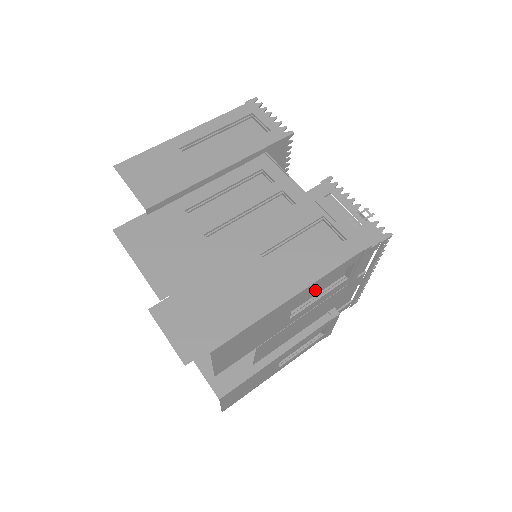
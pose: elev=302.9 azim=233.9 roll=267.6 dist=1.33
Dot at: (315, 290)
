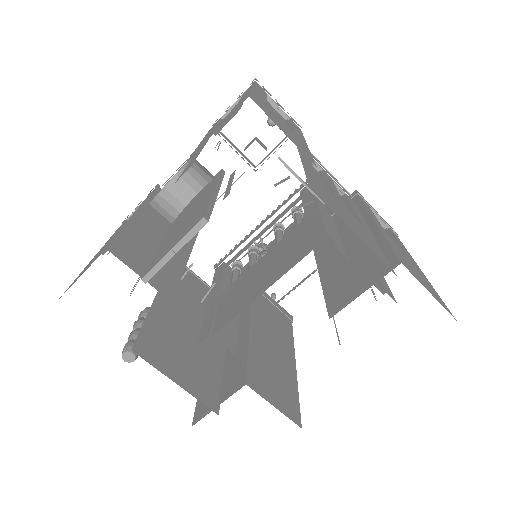
Dot at: occluded
